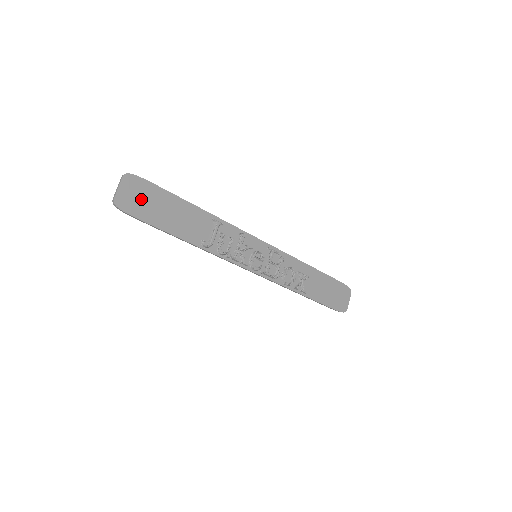
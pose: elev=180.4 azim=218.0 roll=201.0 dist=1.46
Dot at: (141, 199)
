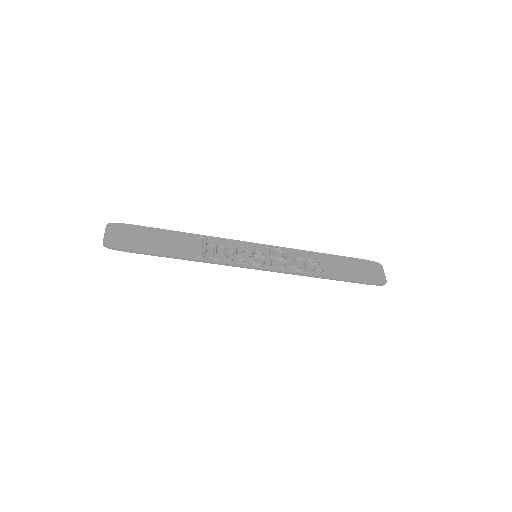
Dot at: (127, 237)
